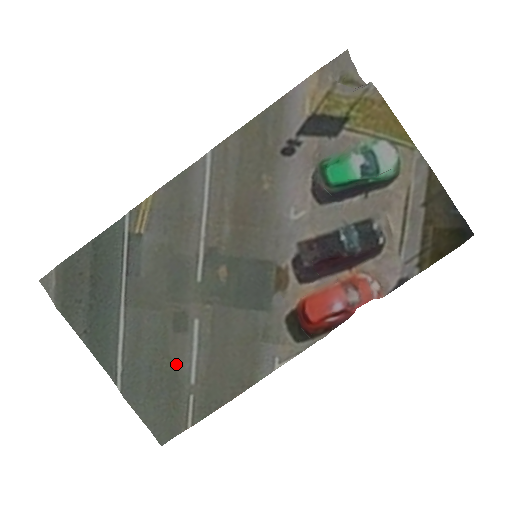
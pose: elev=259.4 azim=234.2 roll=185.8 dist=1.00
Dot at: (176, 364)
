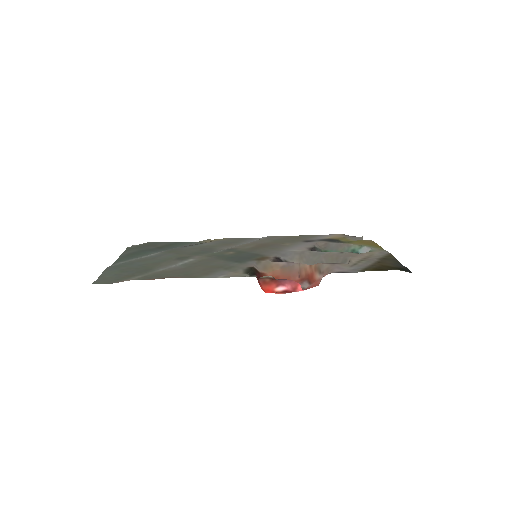
Dot at: (157, 267)
